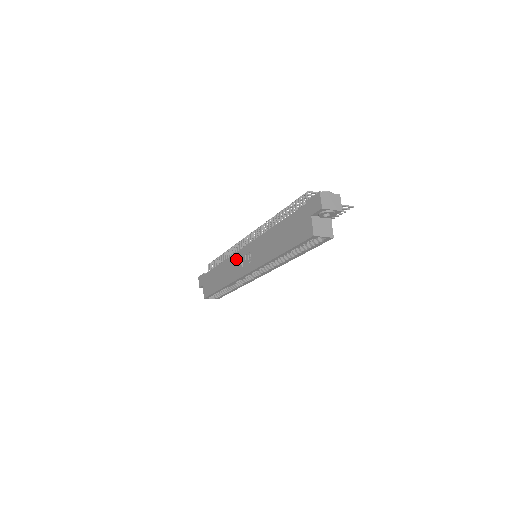
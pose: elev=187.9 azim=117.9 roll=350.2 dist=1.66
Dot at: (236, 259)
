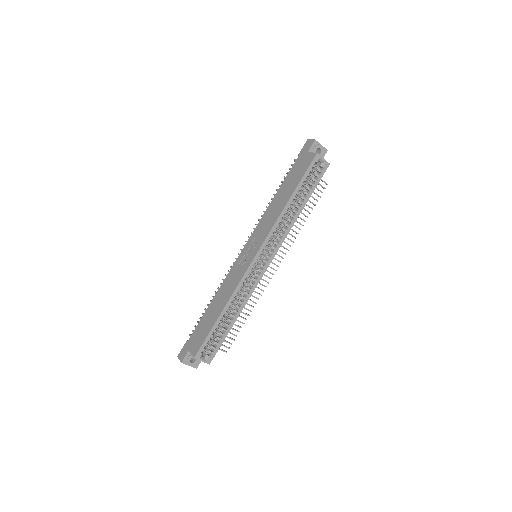
Dot at: (236, 267)
